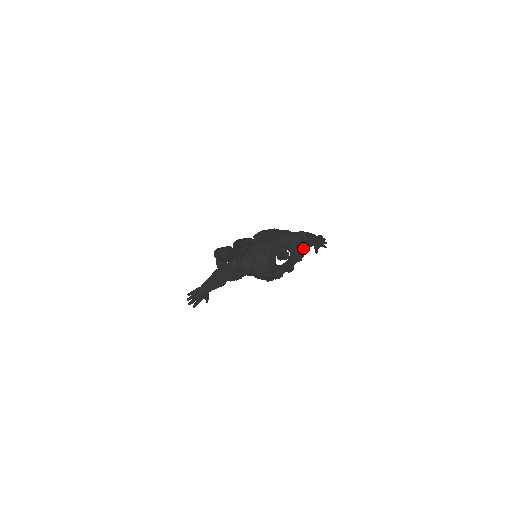
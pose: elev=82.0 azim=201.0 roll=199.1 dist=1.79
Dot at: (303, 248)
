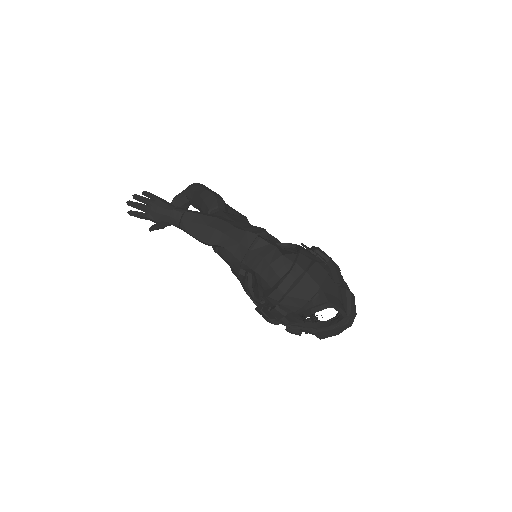
Dot at: occluded
